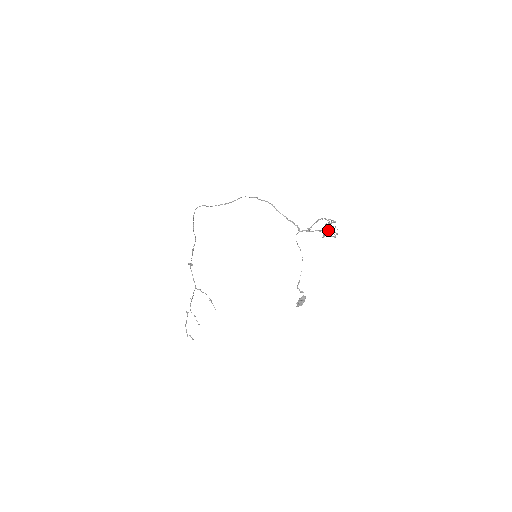
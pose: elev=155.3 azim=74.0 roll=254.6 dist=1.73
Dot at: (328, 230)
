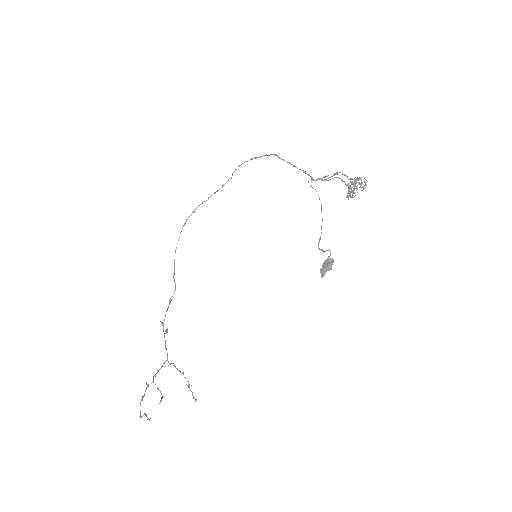
Dot at: (353, 182)
